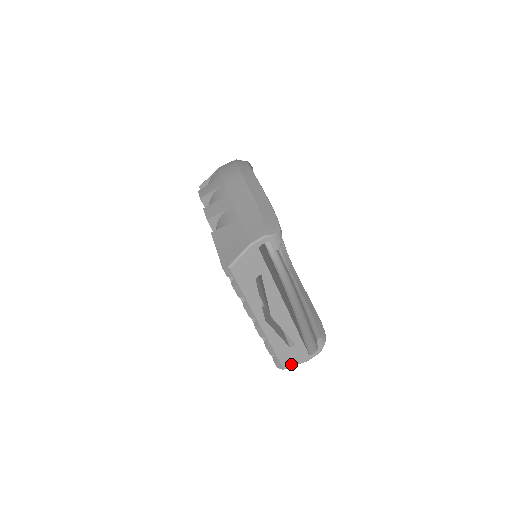
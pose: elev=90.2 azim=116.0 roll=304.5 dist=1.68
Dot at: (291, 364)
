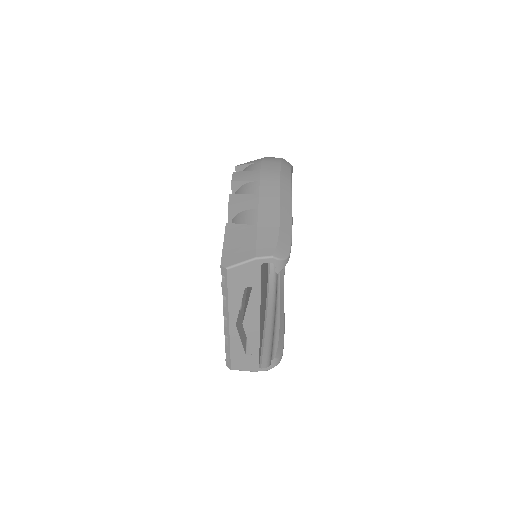
Dot at: (239, 368)
